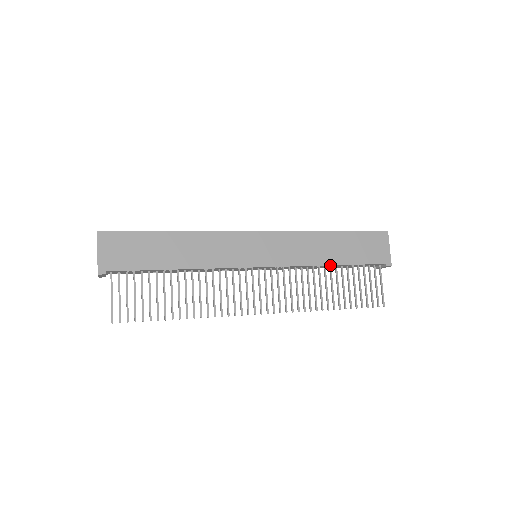
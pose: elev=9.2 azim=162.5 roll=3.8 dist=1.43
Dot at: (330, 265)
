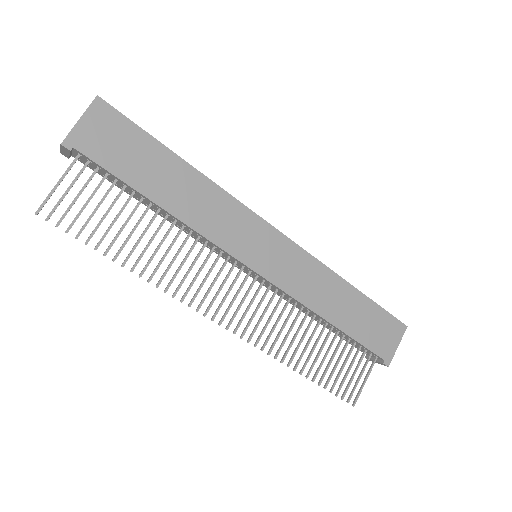
Dot at: (328, 321)
